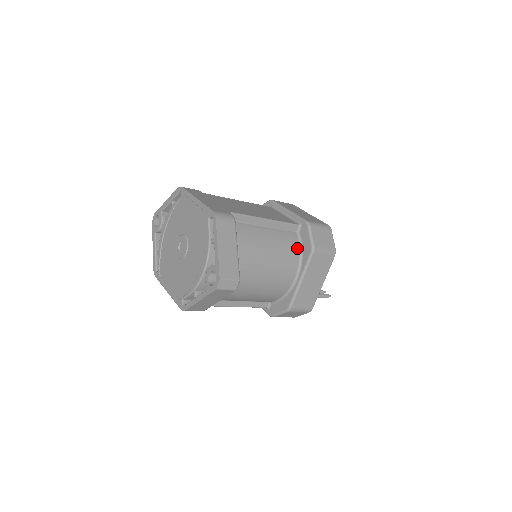
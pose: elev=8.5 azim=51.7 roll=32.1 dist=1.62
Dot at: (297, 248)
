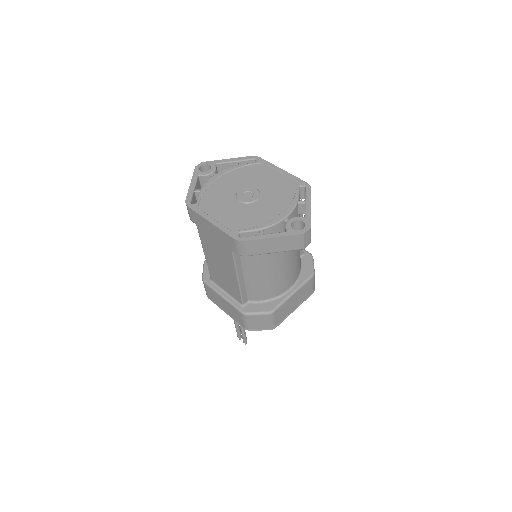
Dot at: (300, 267)
